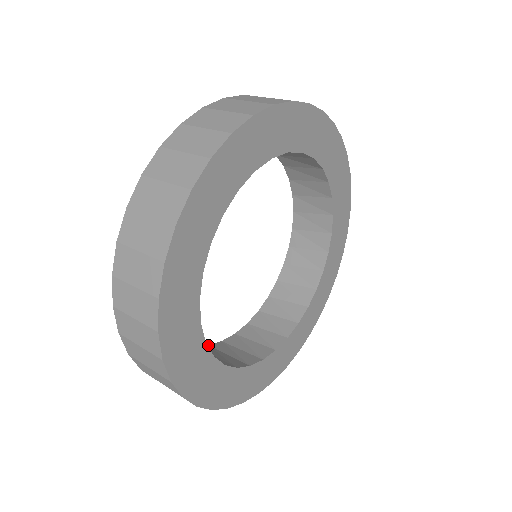
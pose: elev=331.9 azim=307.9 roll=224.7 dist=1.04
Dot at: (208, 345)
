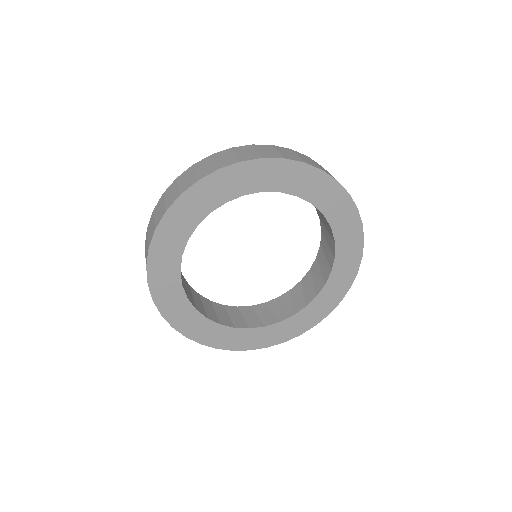
Dot at: occluded
